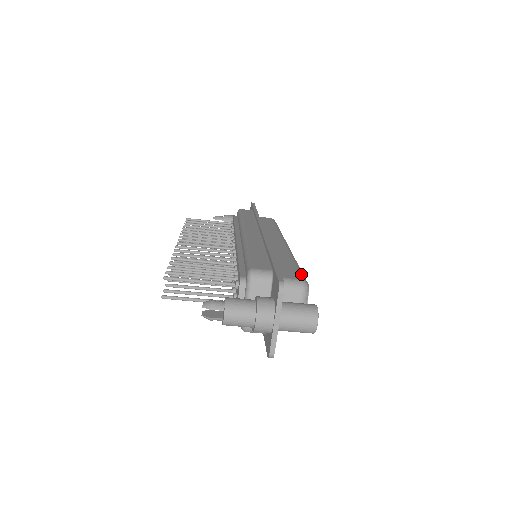
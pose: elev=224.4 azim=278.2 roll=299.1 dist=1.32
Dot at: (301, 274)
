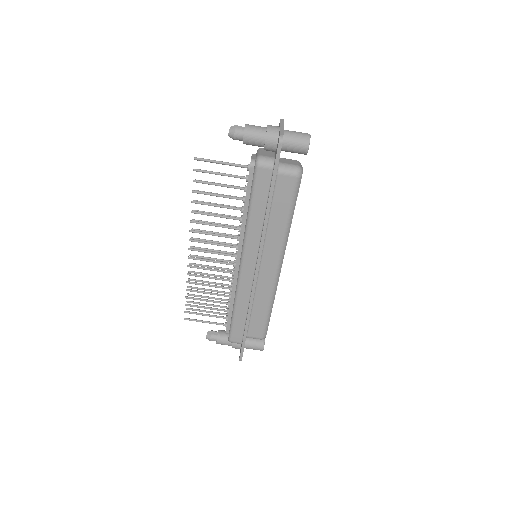
Dot at: occluded
